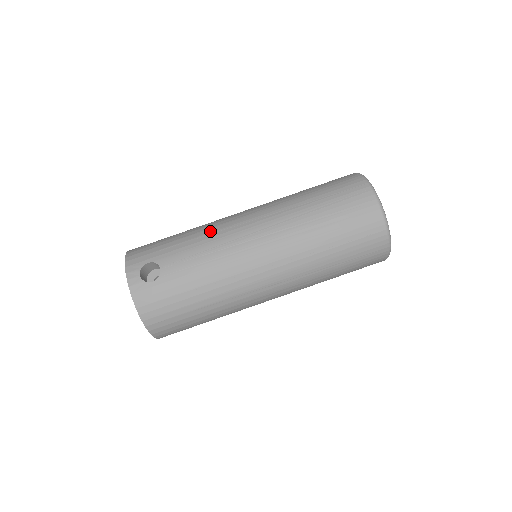
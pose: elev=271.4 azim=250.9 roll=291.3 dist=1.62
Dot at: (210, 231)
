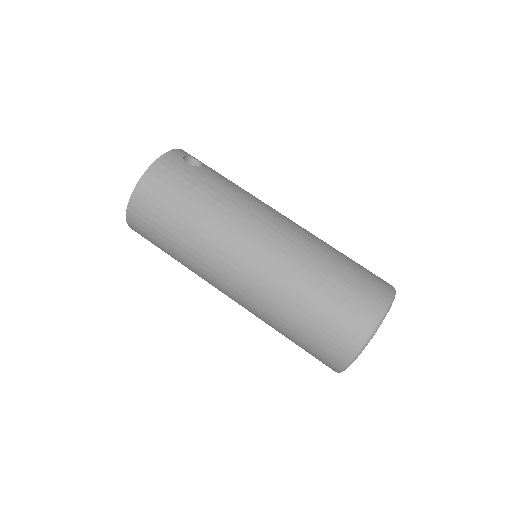
Dot at: occluded
